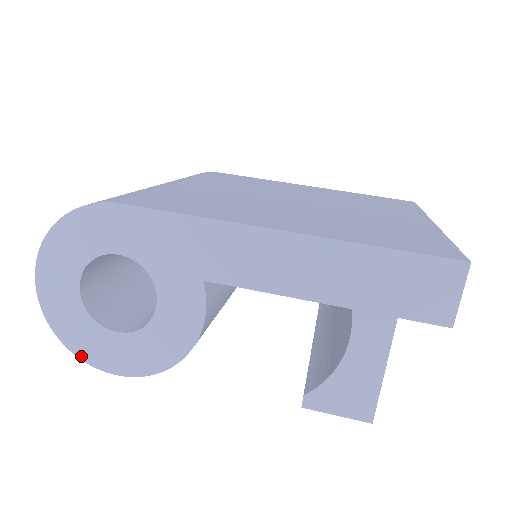
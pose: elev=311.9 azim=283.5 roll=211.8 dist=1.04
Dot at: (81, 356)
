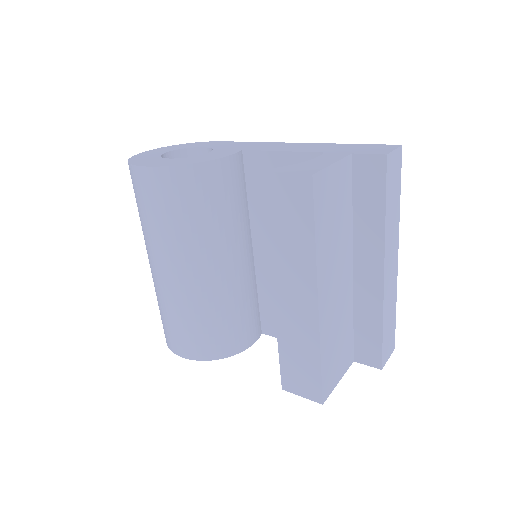
Dot at: (132, 163)
